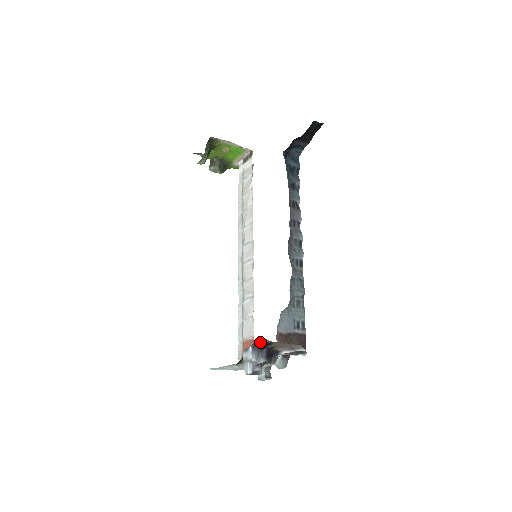
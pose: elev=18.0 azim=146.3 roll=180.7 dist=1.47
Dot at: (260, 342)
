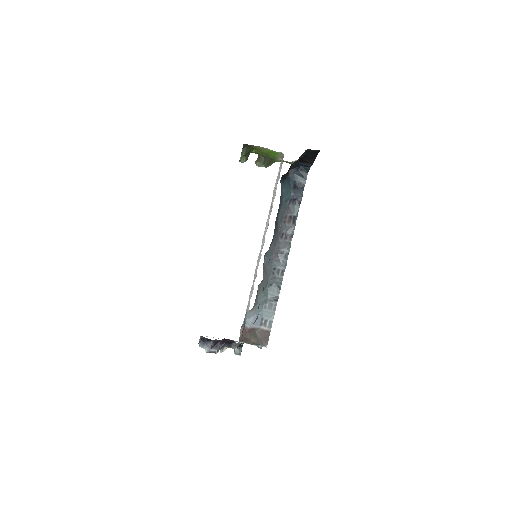
Dot at: (203, 337)
